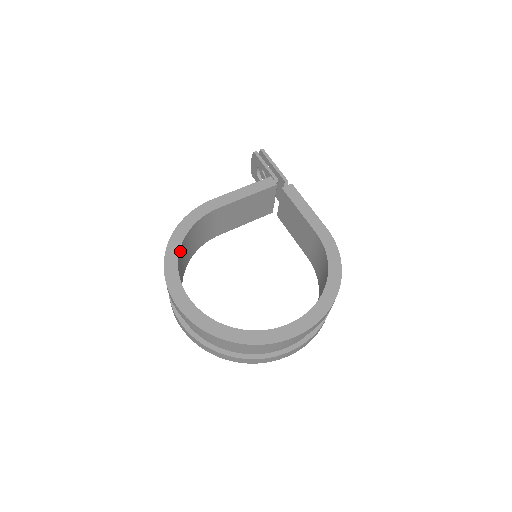
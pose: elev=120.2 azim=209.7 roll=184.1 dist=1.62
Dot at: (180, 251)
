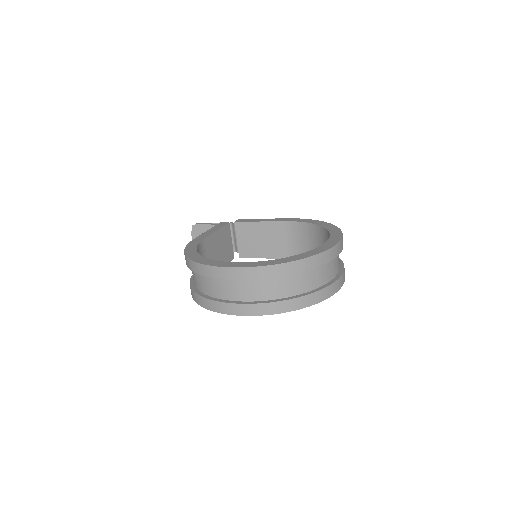
Dot at: occluded
